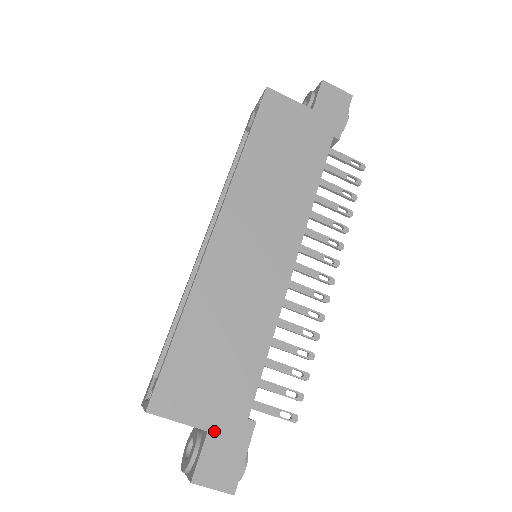
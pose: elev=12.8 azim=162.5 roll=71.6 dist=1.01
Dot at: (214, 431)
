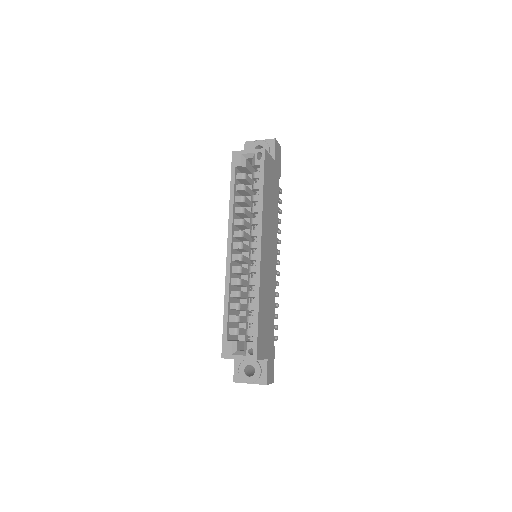
Dot at: (269, 358)
